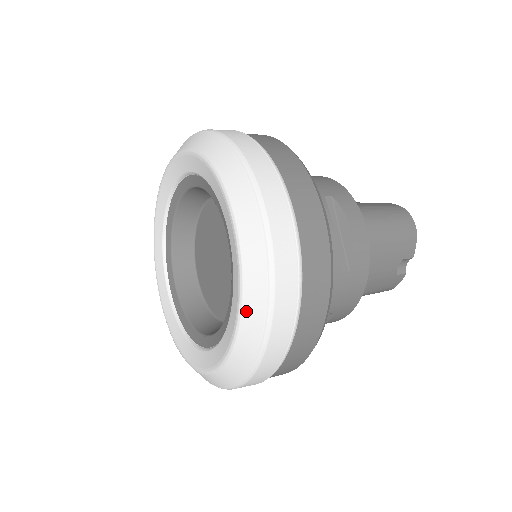
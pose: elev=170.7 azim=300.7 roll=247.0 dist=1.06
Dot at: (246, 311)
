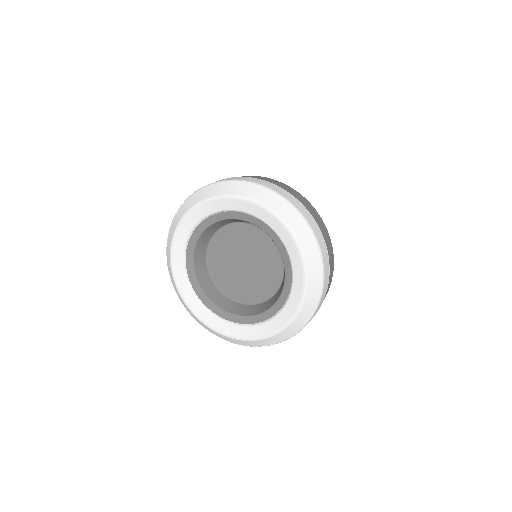
Dot at: (293, 228)
